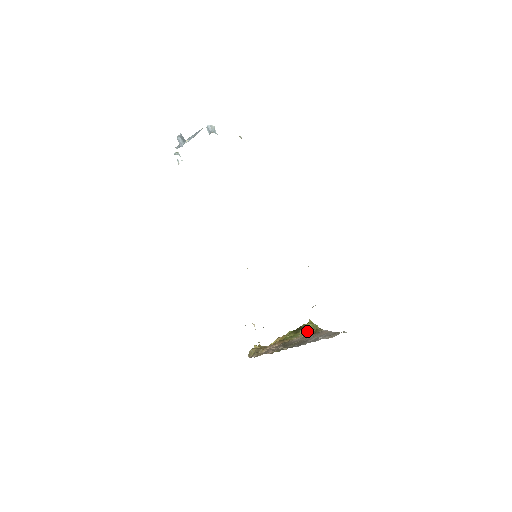
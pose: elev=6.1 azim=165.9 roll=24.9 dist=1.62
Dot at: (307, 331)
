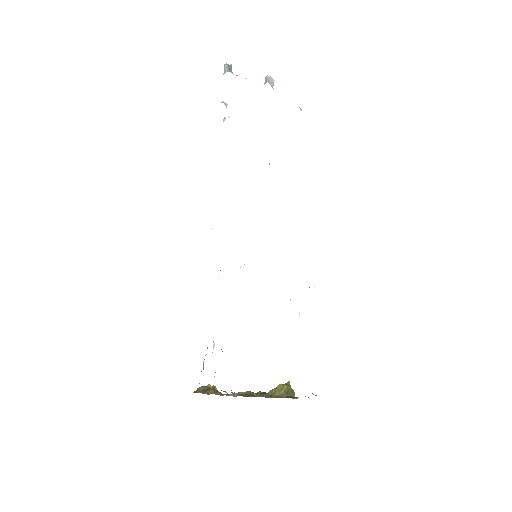
Dot at: (277, 392)
